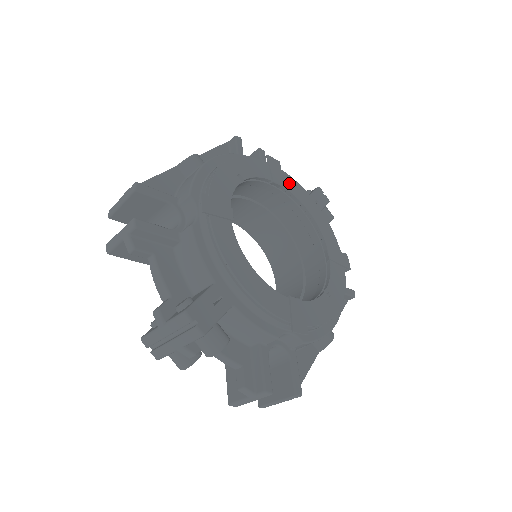
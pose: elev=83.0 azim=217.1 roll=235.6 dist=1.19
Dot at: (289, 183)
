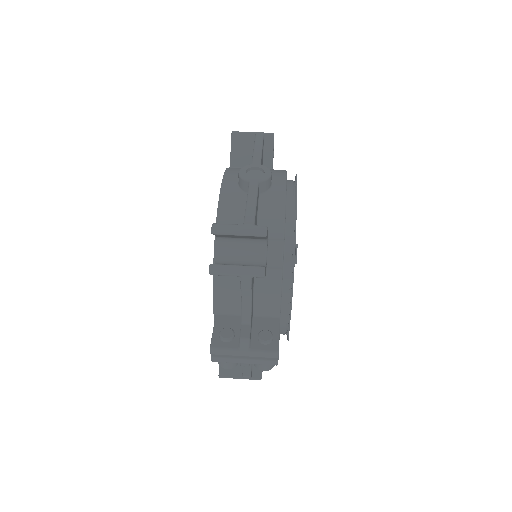
Dot at: occluded
